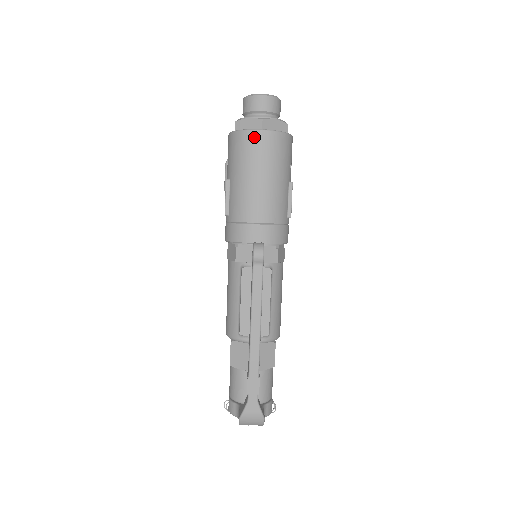
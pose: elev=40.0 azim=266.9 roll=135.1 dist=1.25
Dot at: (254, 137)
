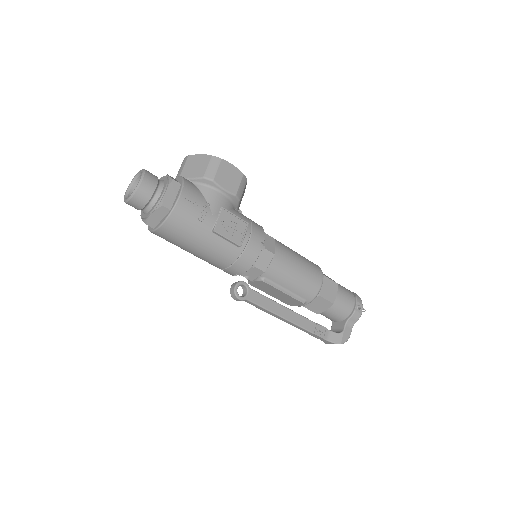
Dot at: (157, 235)
